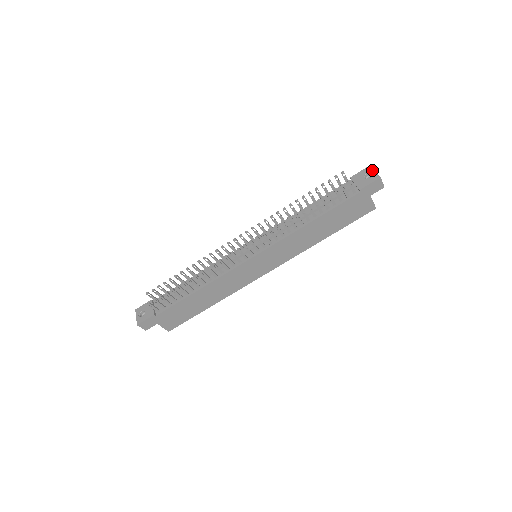
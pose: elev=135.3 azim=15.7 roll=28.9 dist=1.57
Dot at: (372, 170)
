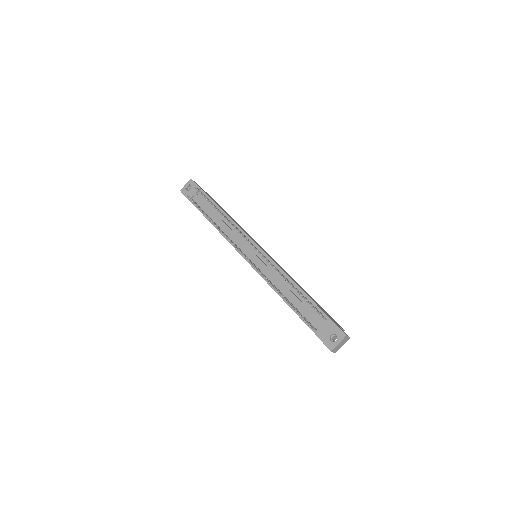
Dot at: (340, 339)
